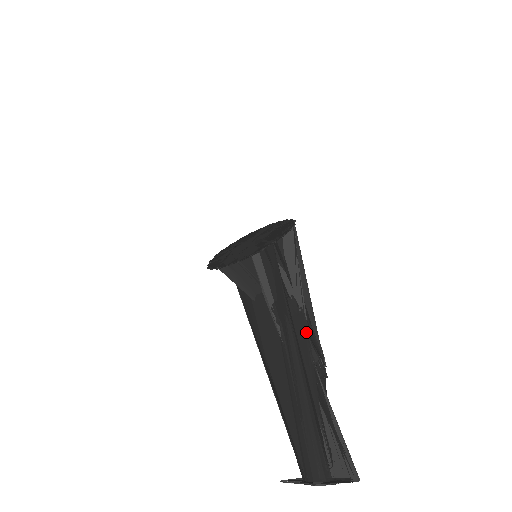
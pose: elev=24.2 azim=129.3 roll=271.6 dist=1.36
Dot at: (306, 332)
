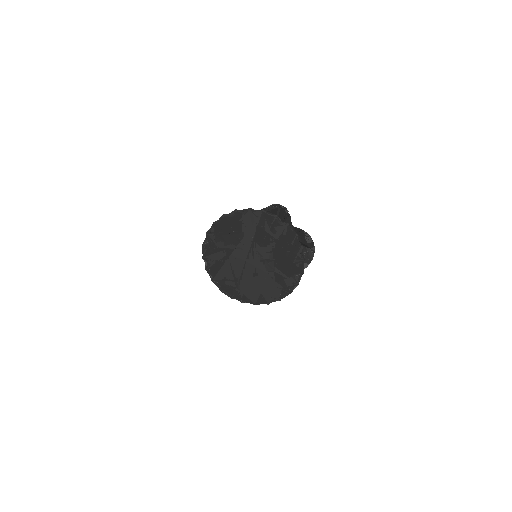
Dot at: occluded
